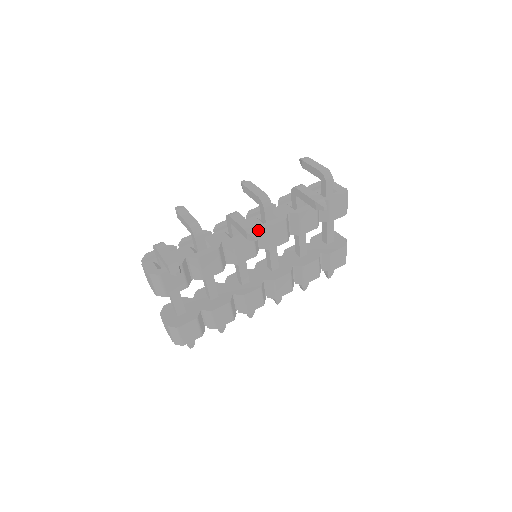
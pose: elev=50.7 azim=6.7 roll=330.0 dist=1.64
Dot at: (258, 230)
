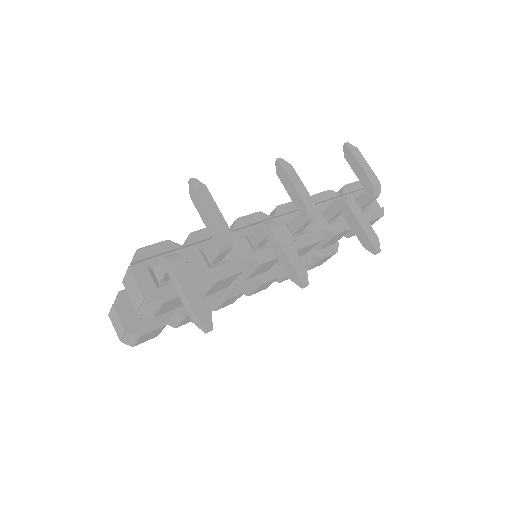
Dot at: occluded
